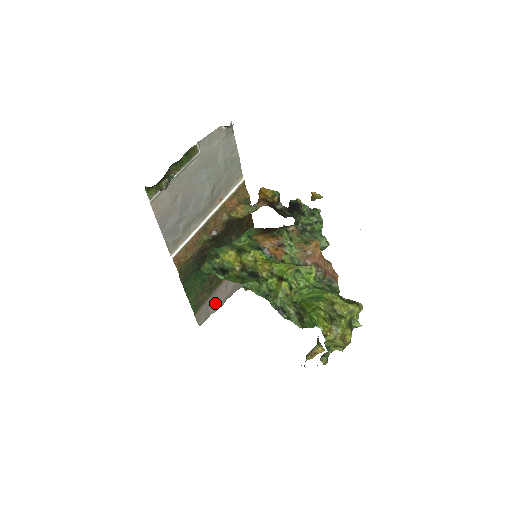
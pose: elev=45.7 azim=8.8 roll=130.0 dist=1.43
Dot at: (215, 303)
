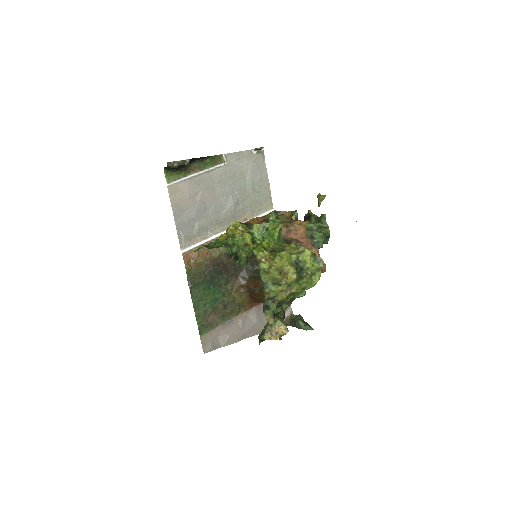
Dot at: (227, 335)
